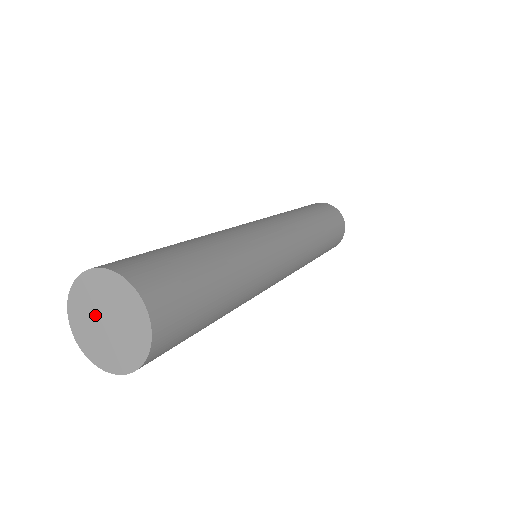
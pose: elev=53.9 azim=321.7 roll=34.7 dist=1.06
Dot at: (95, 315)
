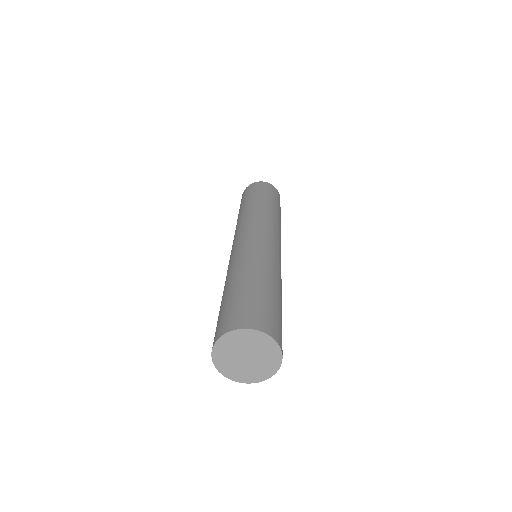
Dot at: (238, 352)
